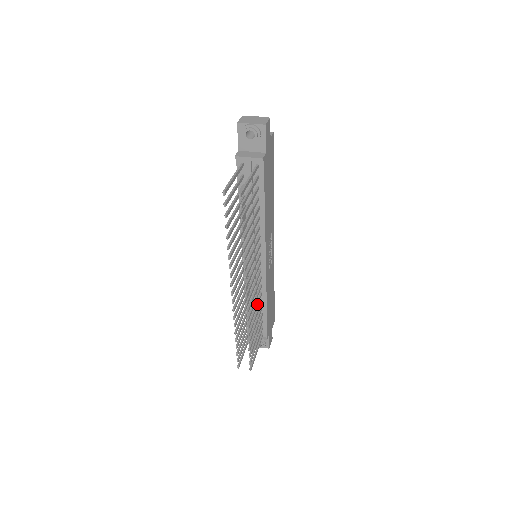
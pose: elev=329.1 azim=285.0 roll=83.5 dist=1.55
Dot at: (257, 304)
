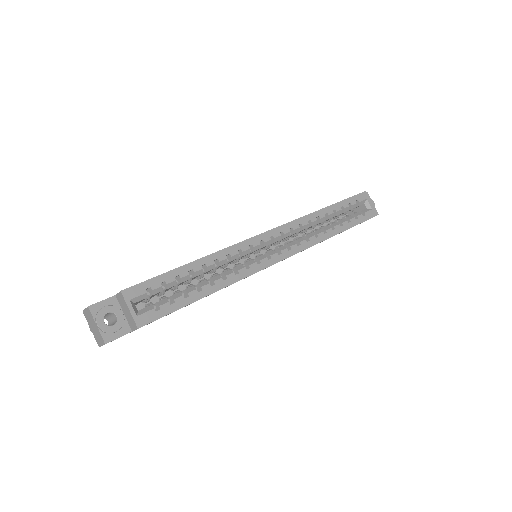
Dot at: occluded
